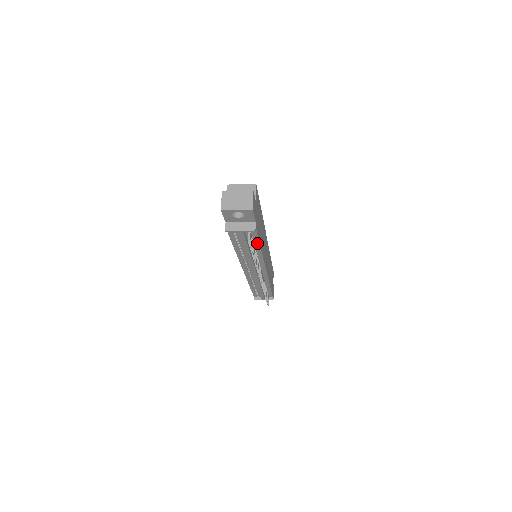
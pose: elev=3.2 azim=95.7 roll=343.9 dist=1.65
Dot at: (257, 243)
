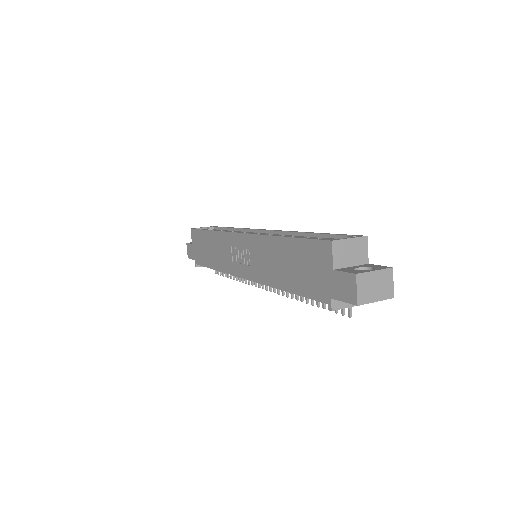
Dot at: occluded
